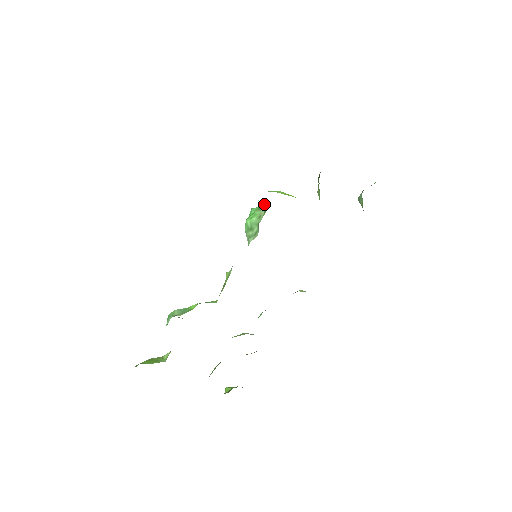
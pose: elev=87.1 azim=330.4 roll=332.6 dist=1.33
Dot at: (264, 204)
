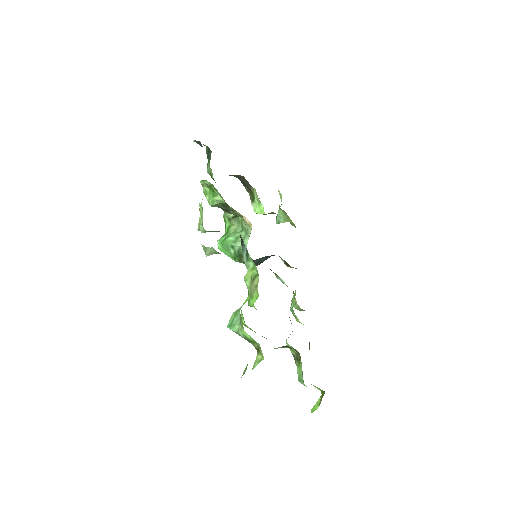
Dot at: (228, 228)
